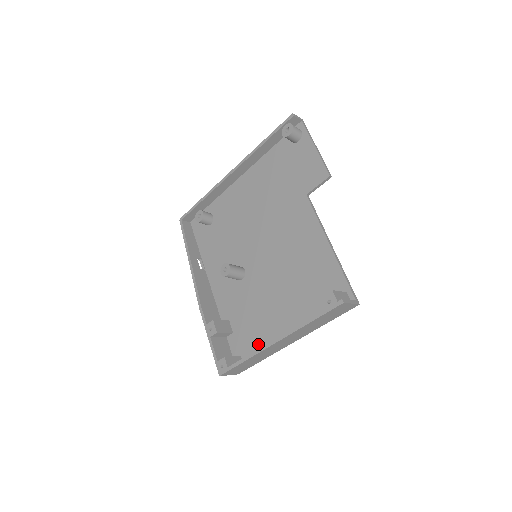
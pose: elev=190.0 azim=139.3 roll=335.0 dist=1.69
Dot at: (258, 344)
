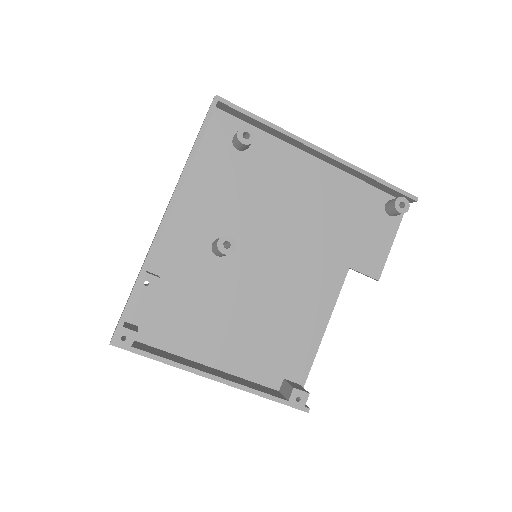
Dot at: (172, 337)
